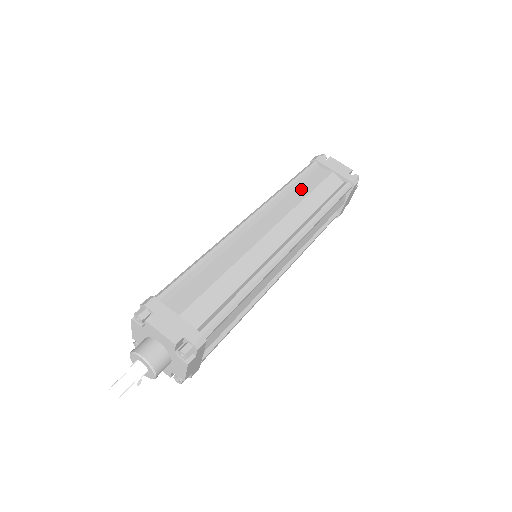
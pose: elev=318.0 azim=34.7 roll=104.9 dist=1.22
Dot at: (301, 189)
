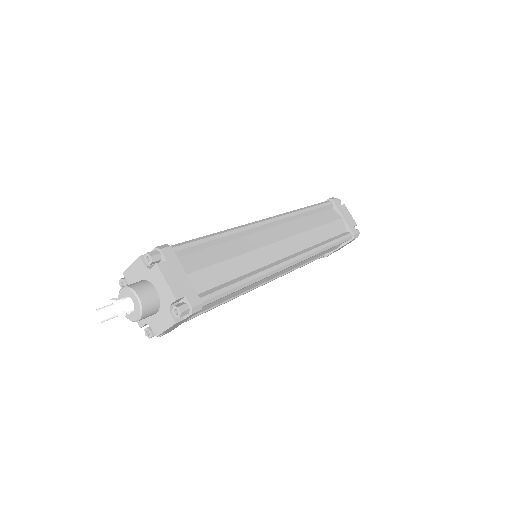
Dot at: occluded
